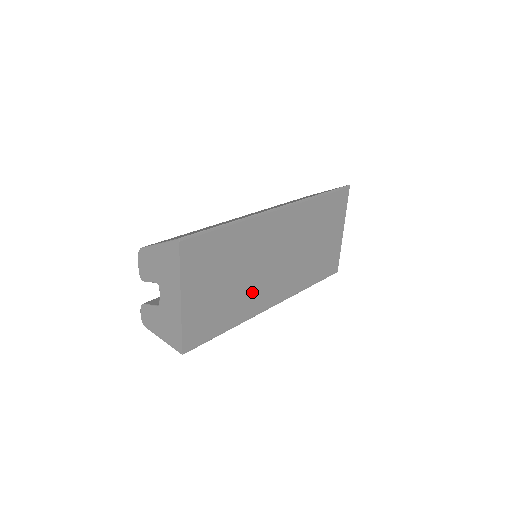
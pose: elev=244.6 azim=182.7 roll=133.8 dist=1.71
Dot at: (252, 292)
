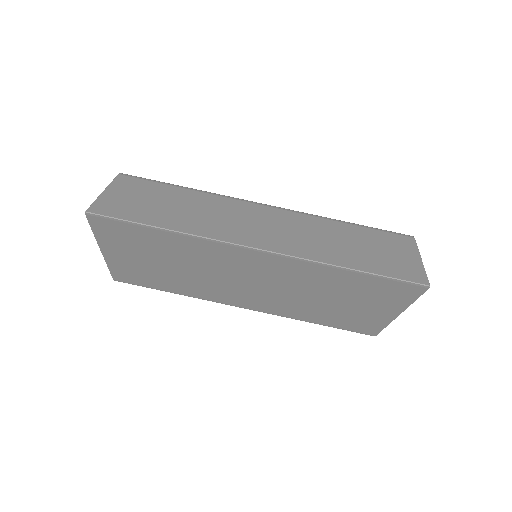
Dot at: (208, 287)
